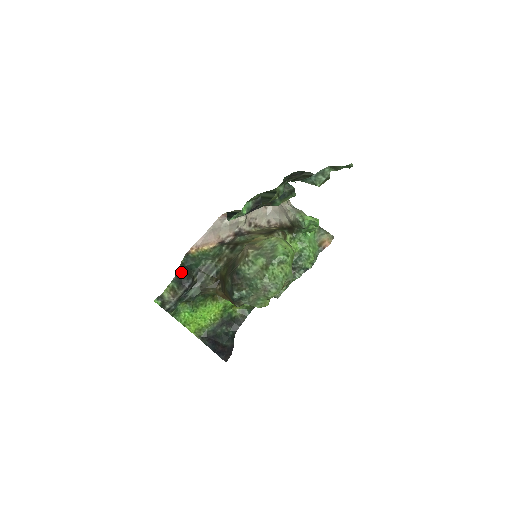
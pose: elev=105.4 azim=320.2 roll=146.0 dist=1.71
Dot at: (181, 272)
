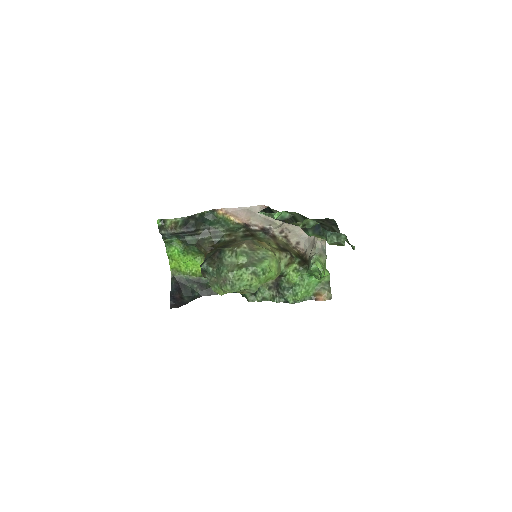
Dot at: (194, 217)
